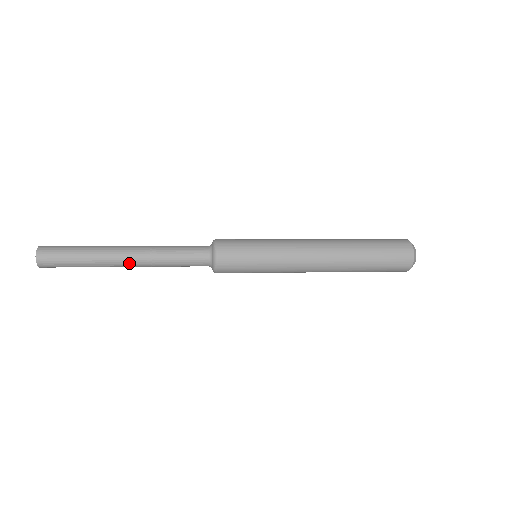
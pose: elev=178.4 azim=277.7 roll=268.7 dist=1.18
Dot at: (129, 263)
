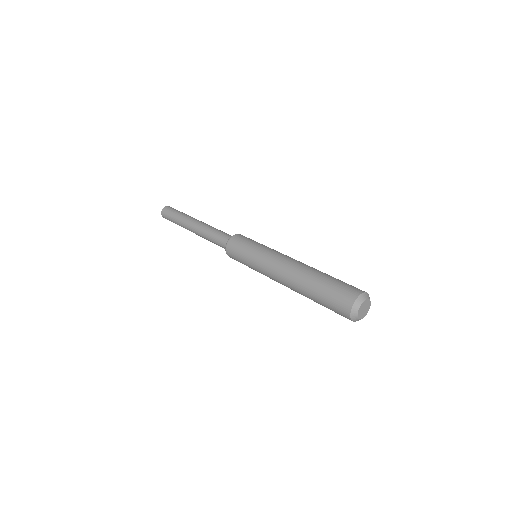
Dot at: (196, 234)
